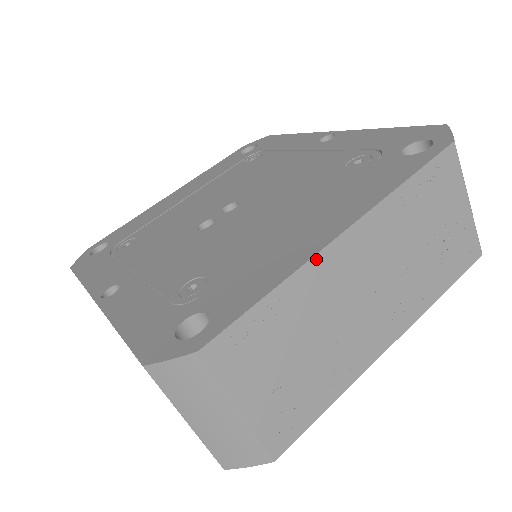
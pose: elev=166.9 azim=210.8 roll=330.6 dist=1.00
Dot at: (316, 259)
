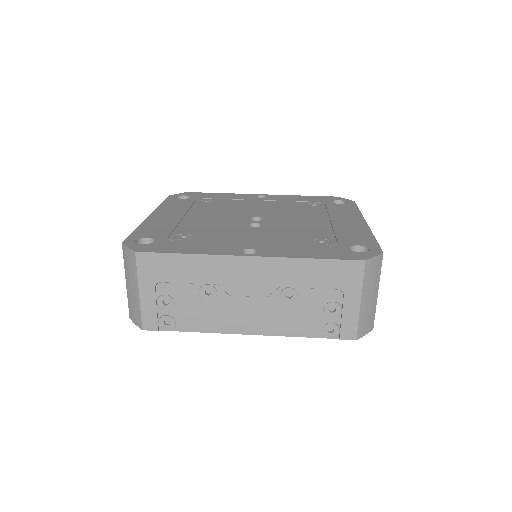
Dot at: occluded
